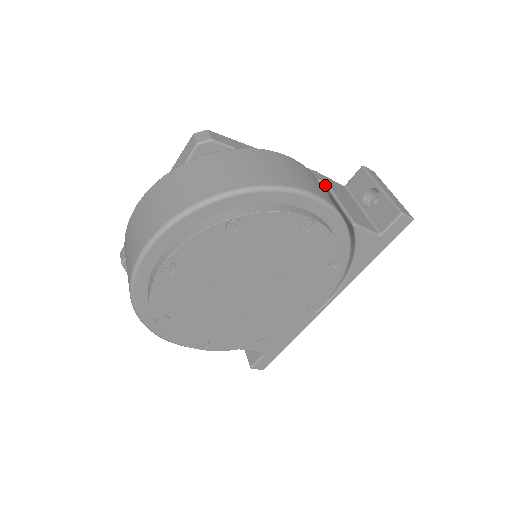
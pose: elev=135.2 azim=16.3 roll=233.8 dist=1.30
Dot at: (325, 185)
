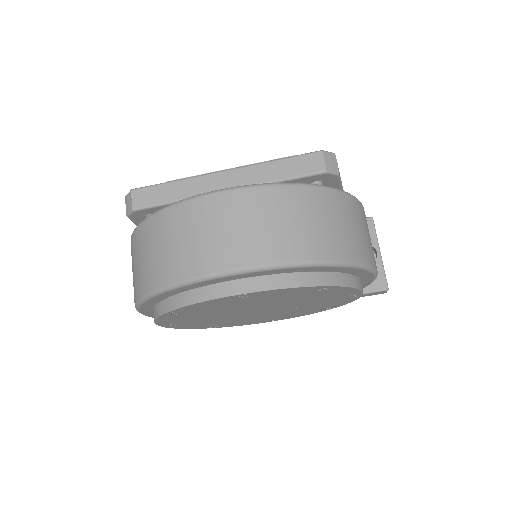
Dot at: occluded
